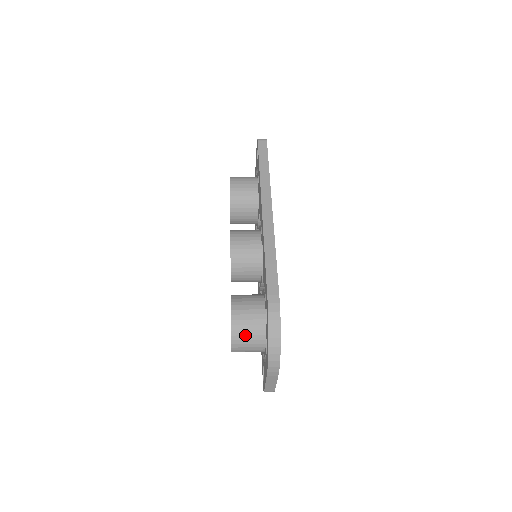
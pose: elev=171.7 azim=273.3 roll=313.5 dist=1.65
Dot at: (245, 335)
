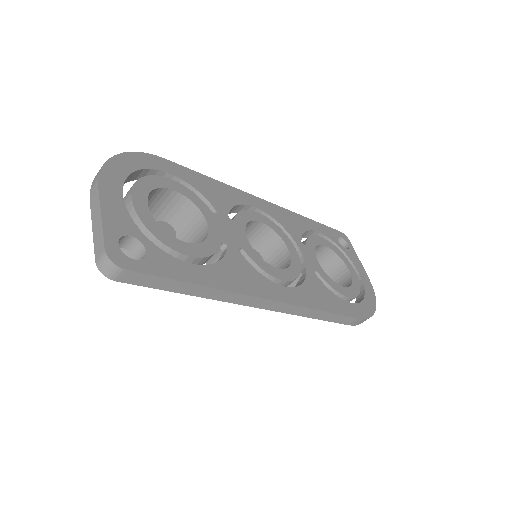
Dot at: occluded
